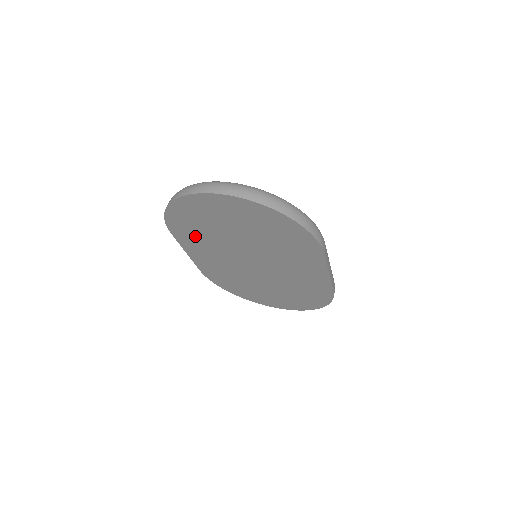
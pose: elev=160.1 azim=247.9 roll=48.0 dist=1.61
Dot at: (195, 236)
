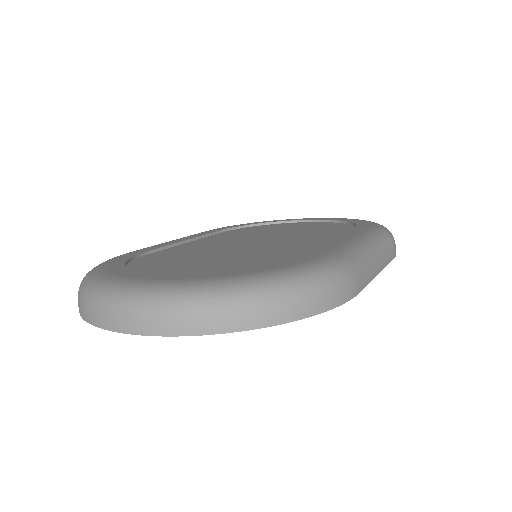
Dot at: occluded
